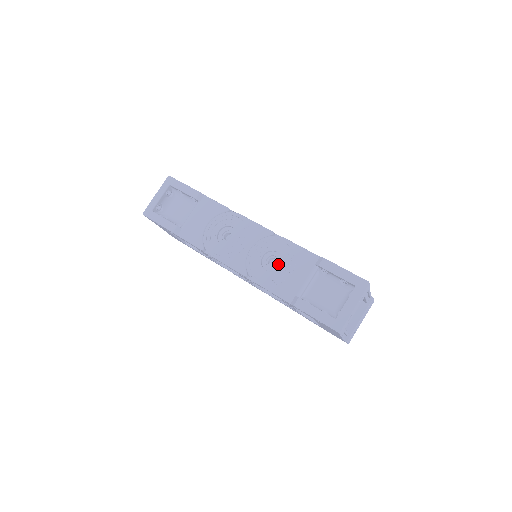
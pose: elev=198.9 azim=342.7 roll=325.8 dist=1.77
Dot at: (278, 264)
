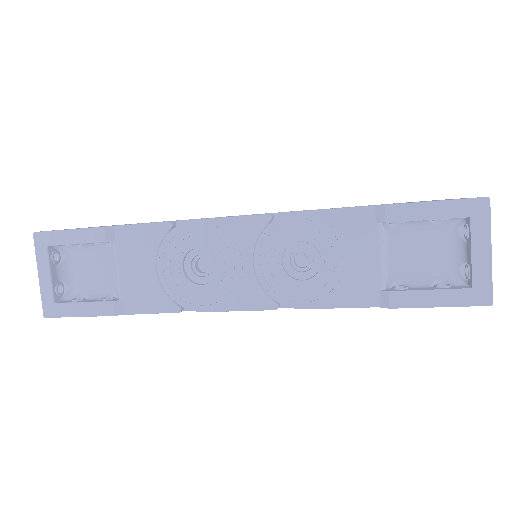
Dot at: (314, 259)
